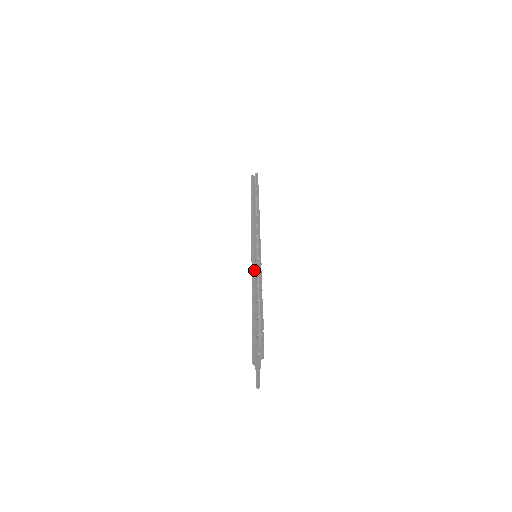
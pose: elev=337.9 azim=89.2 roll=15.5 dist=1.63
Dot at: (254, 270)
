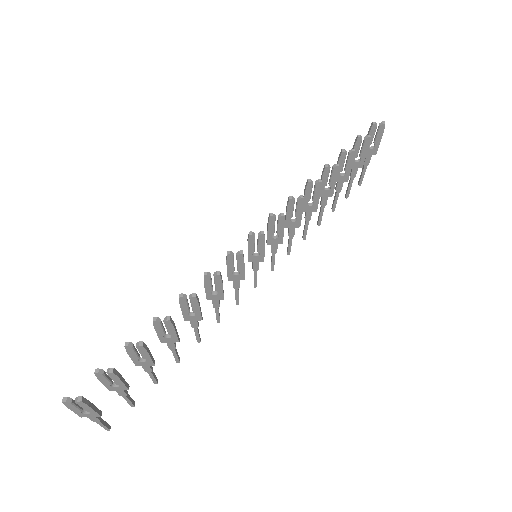
Dot at: (206, 284)
